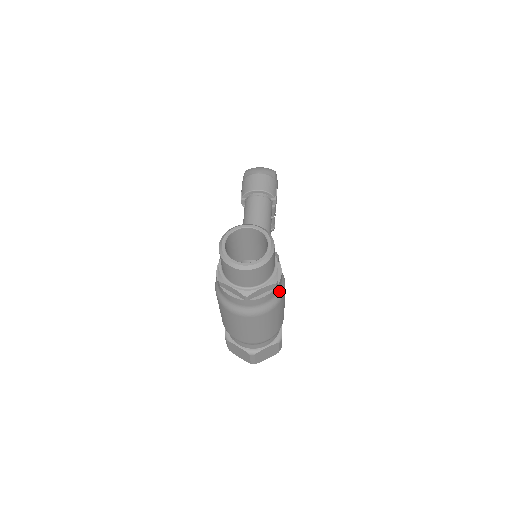
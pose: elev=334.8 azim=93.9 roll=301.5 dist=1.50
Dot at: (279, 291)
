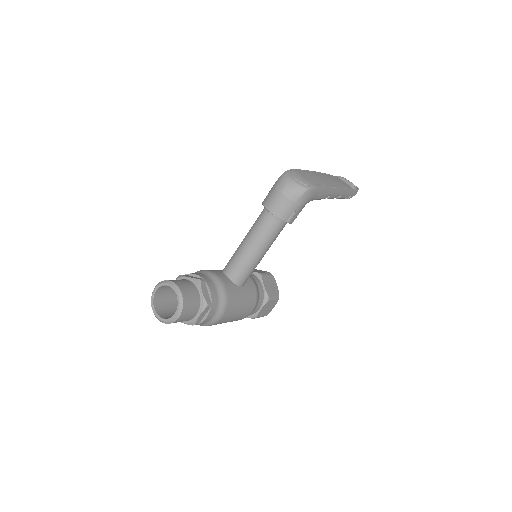
Dot at: (209, 322)
